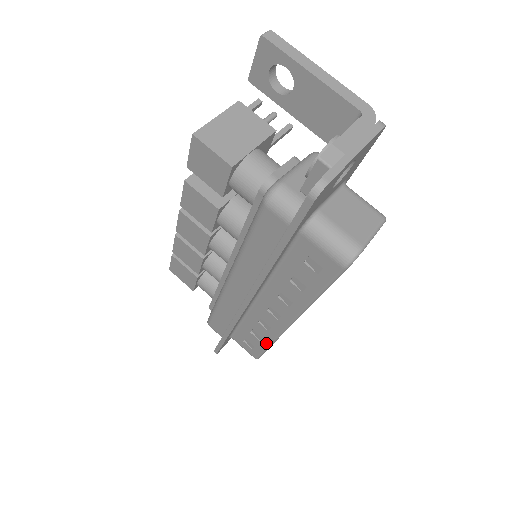
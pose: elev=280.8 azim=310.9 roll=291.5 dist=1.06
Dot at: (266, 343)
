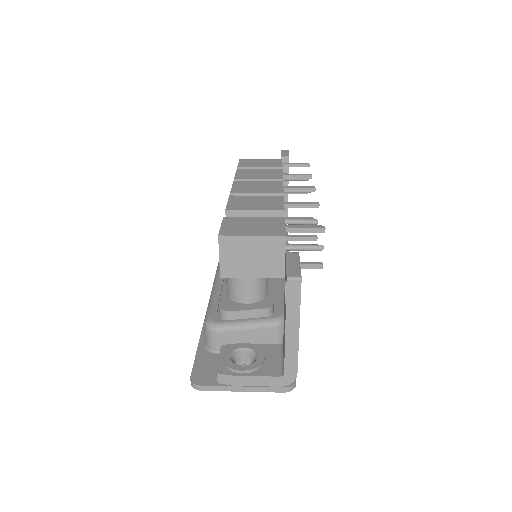
Dot at: occluded
